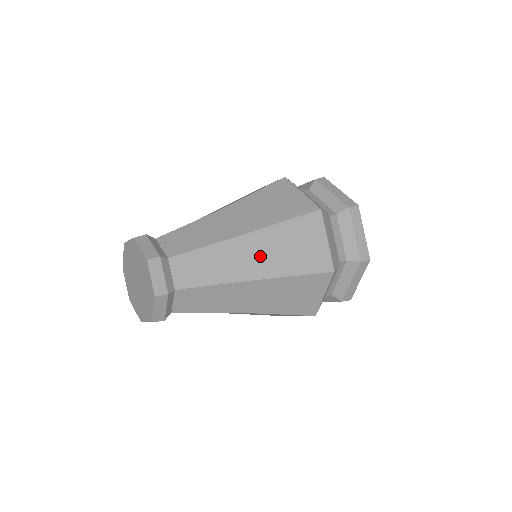
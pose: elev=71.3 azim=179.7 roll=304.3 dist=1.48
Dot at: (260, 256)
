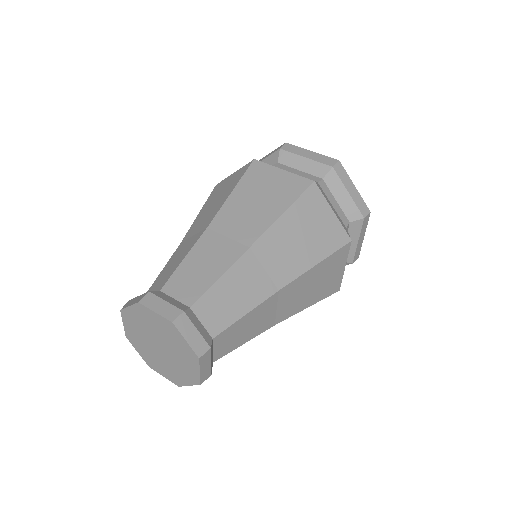
Dot at: (290, 301)
